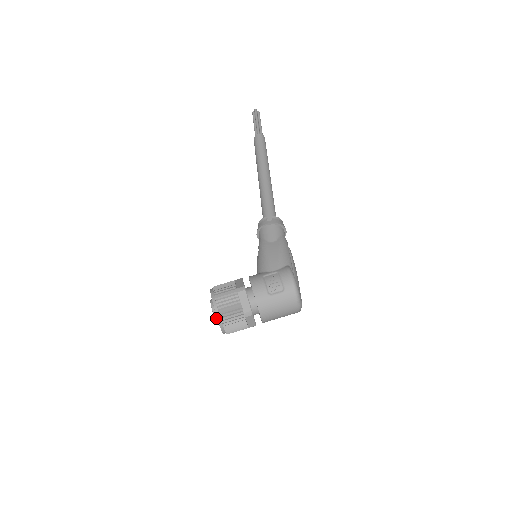
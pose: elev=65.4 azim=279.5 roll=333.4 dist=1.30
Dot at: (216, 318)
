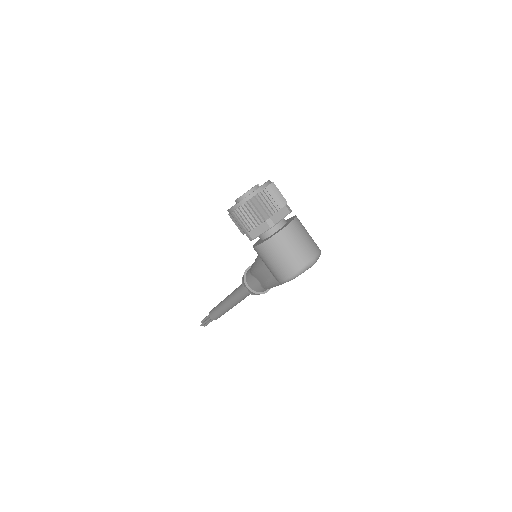
Dot at: (258, 186)
